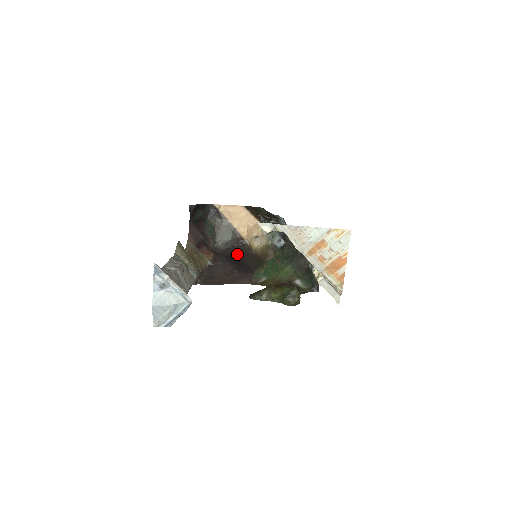
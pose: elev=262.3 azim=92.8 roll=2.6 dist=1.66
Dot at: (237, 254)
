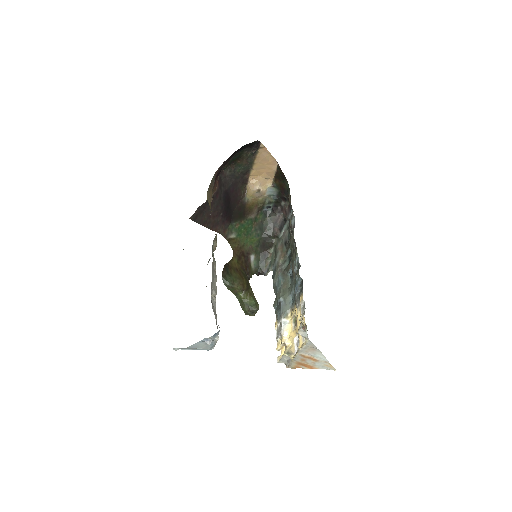
Dot at: (233, 193)
